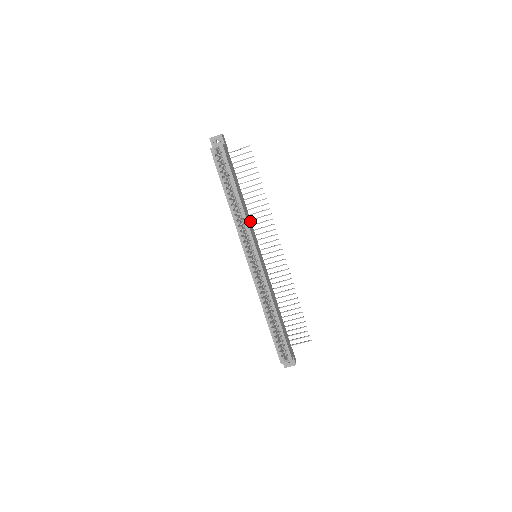
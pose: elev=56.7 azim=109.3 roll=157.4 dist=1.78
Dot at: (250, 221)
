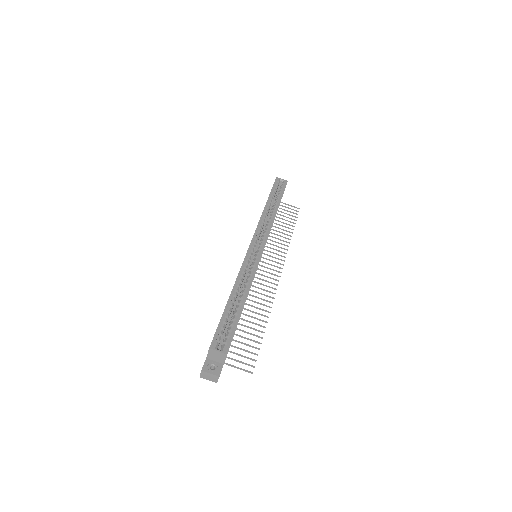
Dot at: occluded
